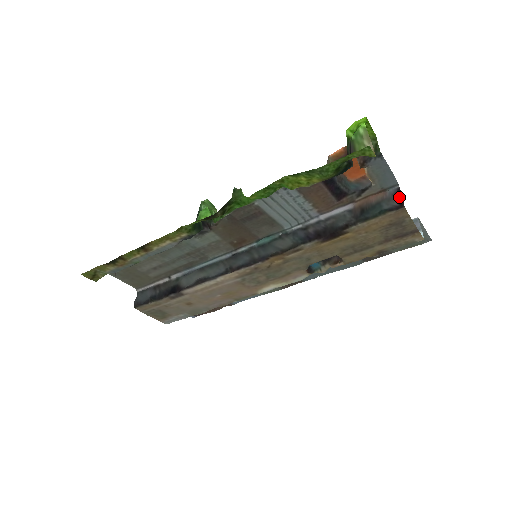
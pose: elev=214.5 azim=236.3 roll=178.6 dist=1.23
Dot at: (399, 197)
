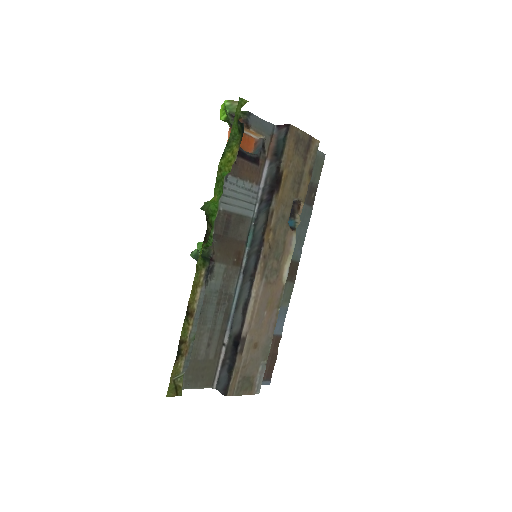
Dot at: (282, 126)
